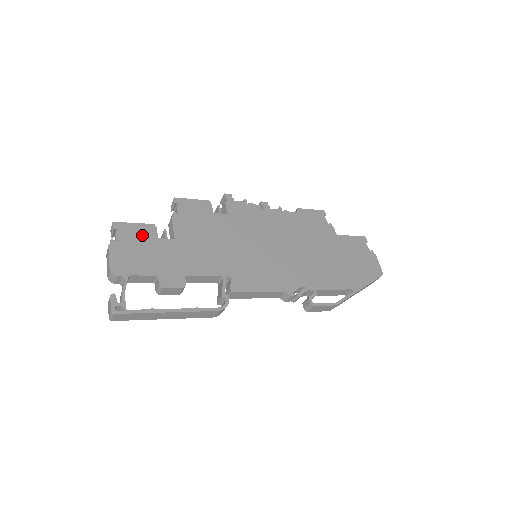
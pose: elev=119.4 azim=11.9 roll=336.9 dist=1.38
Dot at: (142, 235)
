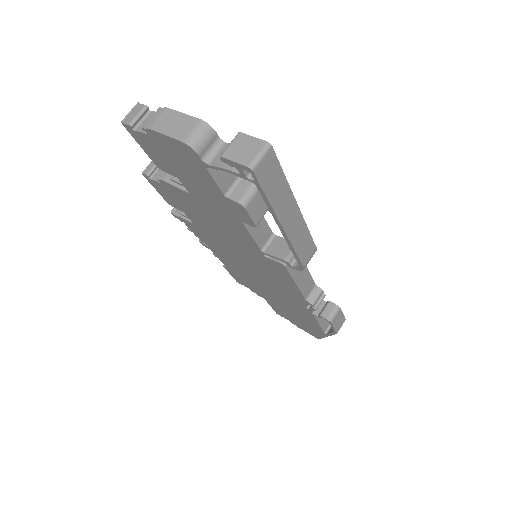
Dot at: occluded
